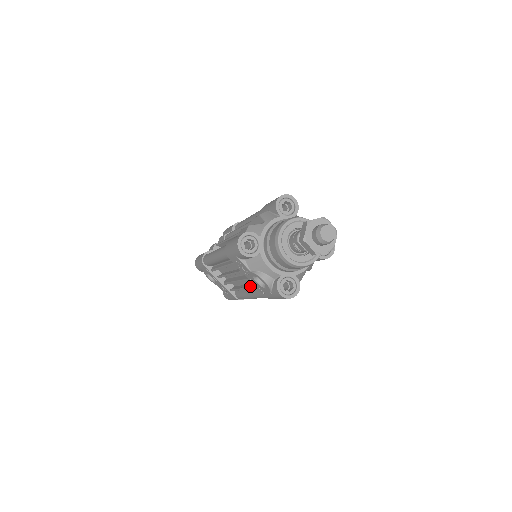
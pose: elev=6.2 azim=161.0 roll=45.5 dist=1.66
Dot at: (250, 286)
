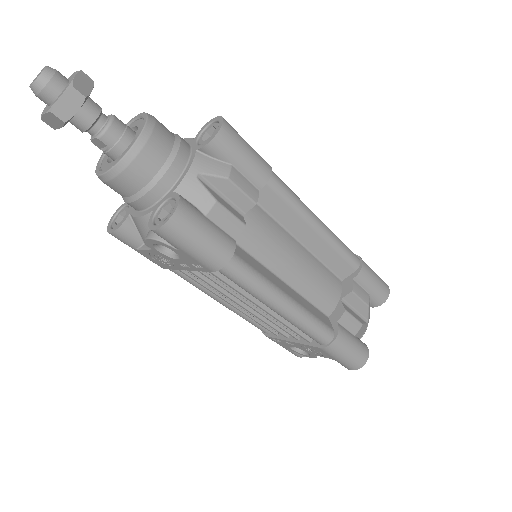
Dot at: (236, 289)
